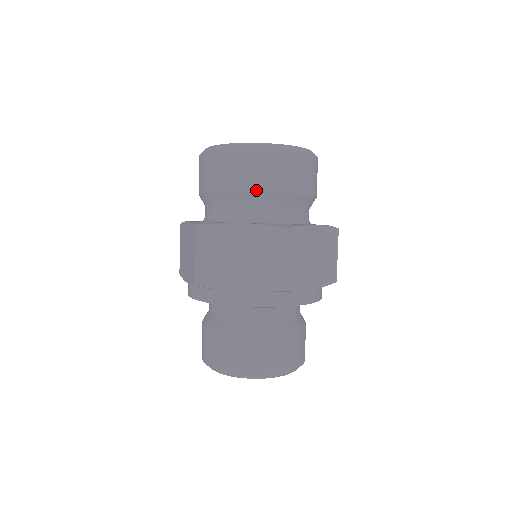
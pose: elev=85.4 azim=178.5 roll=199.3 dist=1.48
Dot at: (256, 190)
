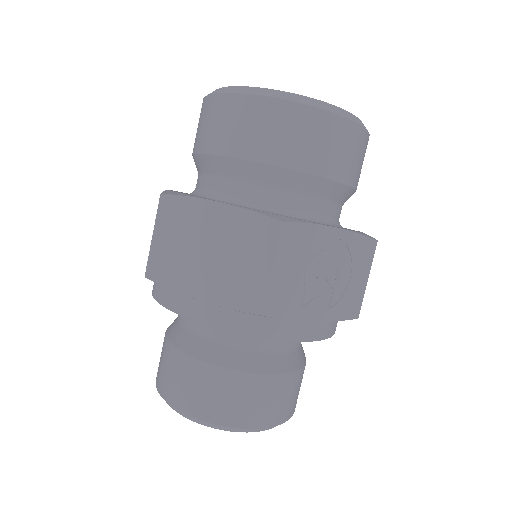
Dot at: (253, 158)
